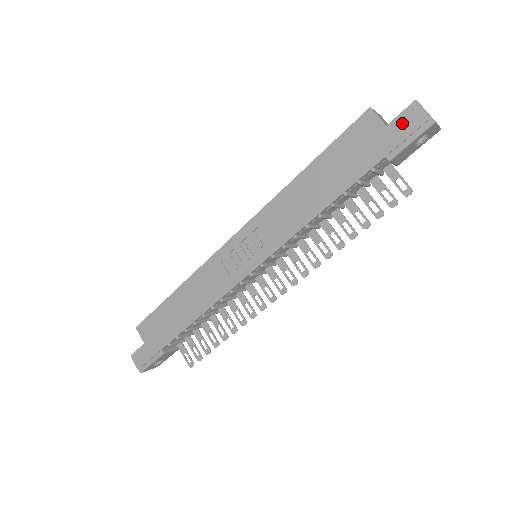
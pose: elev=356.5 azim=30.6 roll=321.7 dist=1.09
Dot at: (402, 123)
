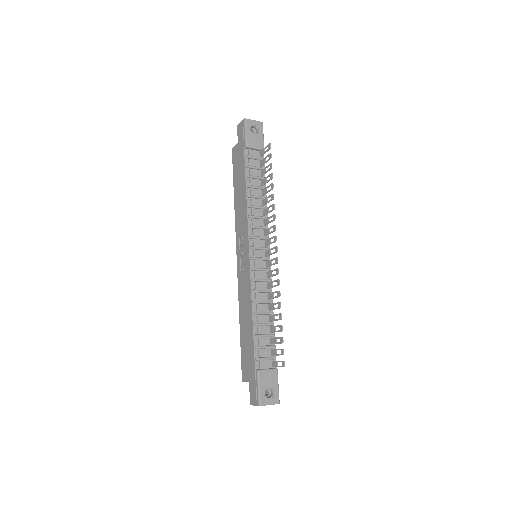
Dot at: (239, 135)
